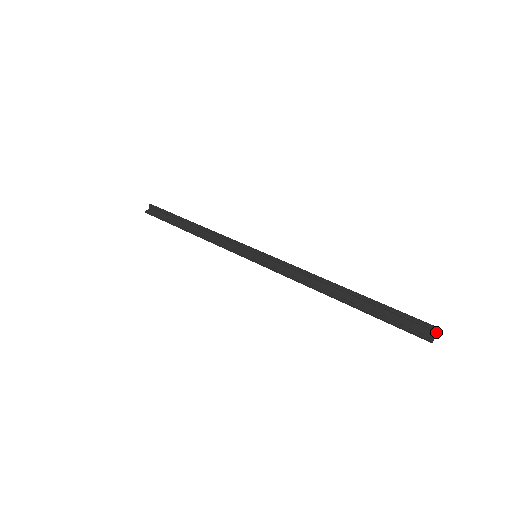
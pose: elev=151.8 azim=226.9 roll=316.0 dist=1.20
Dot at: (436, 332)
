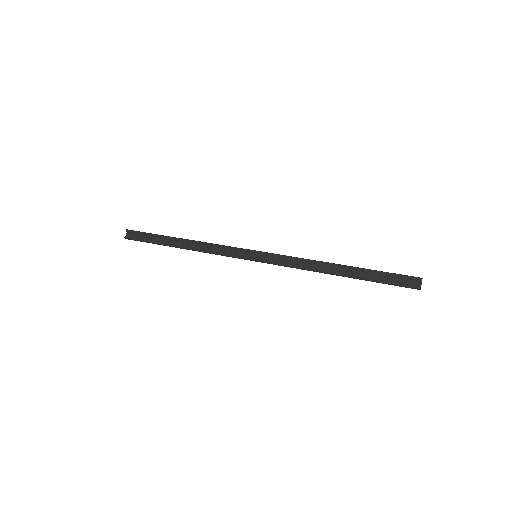
Dot at: (421, 281)
